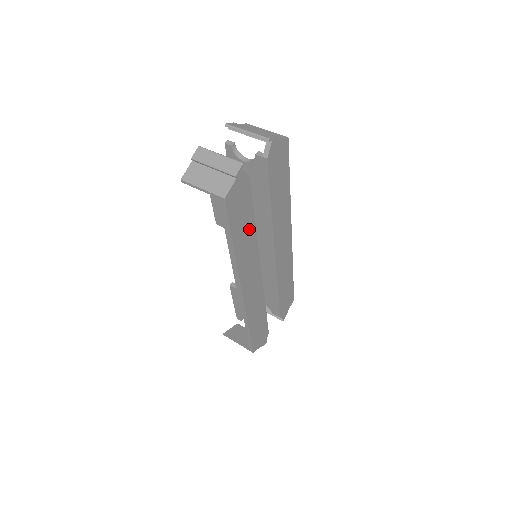
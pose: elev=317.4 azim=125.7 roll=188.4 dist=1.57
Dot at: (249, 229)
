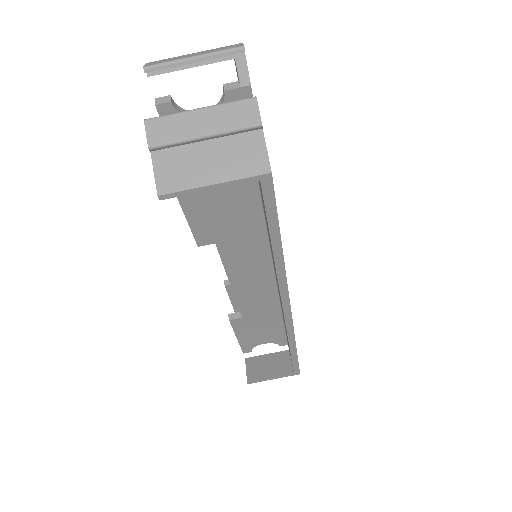
Dot at: occluded
